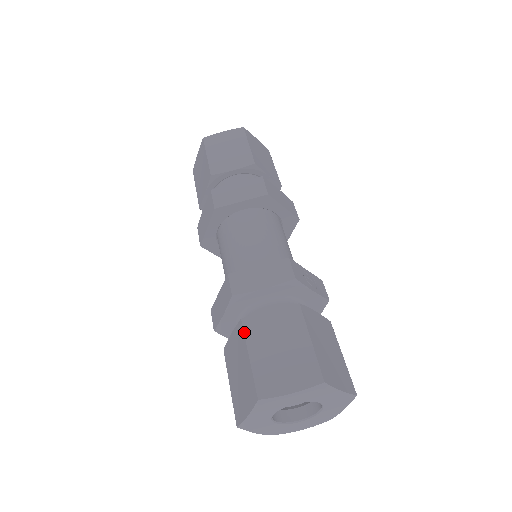
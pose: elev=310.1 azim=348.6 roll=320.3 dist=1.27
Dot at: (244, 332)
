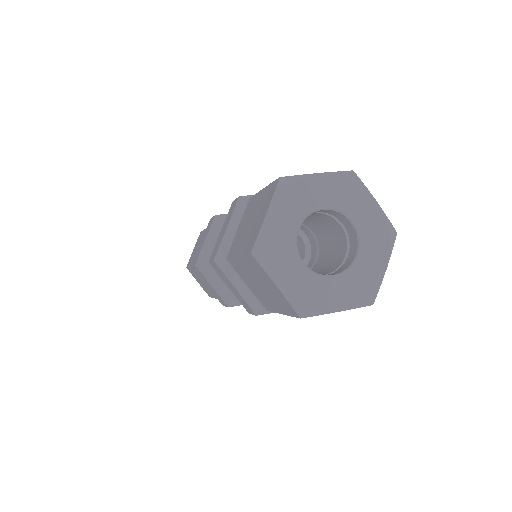
Dot at: (230, 257)
